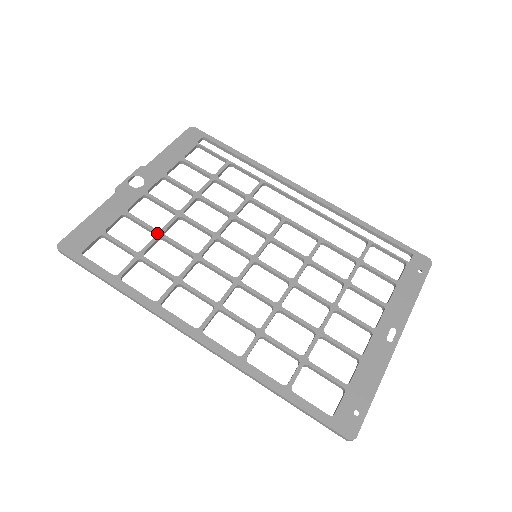
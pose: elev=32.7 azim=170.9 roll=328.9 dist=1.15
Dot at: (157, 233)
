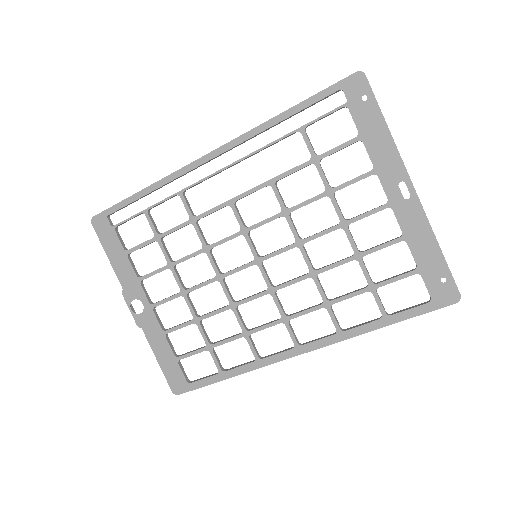
Dot at: (195, 322)
